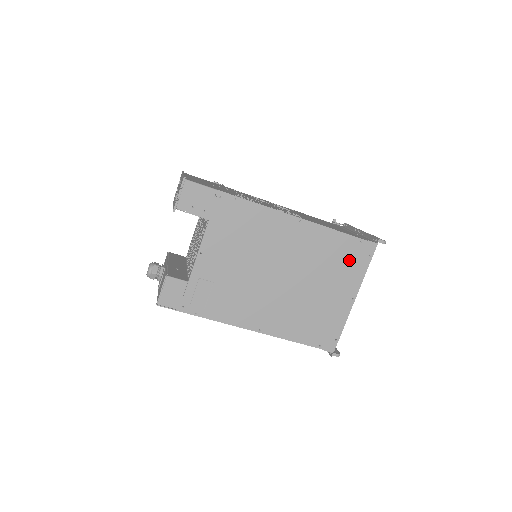
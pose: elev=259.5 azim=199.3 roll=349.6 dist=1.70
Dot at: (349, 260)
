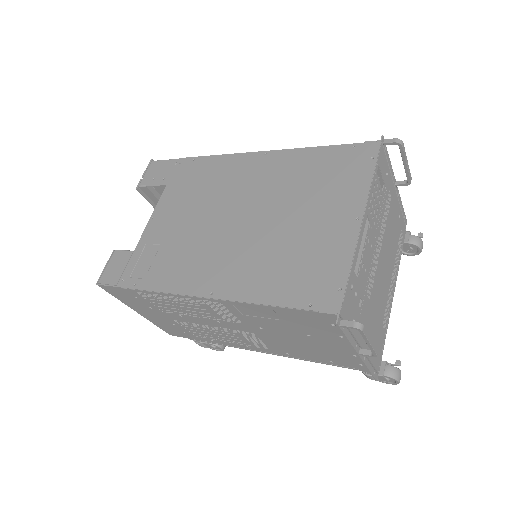
Dot at: (340, 172)
